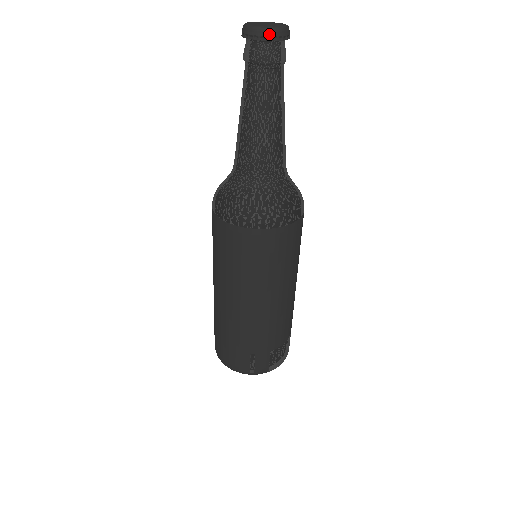
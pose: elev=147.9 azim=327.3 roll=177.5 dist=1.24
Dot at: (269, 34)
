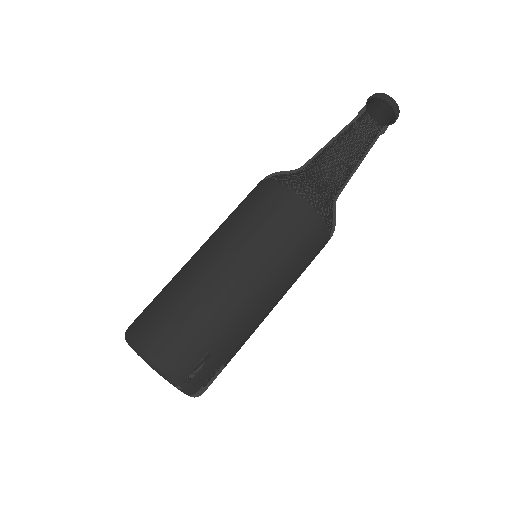
Dot at: (397, 109)
